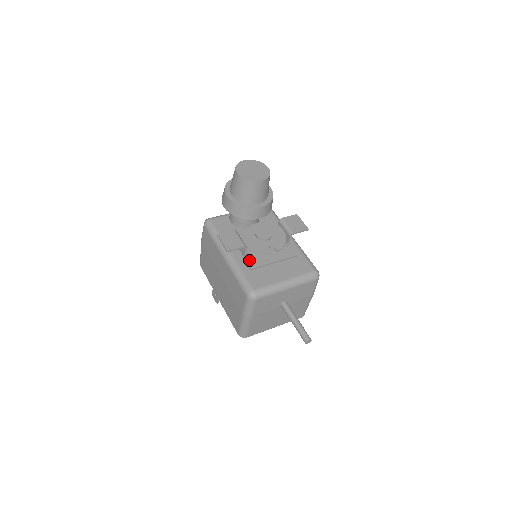
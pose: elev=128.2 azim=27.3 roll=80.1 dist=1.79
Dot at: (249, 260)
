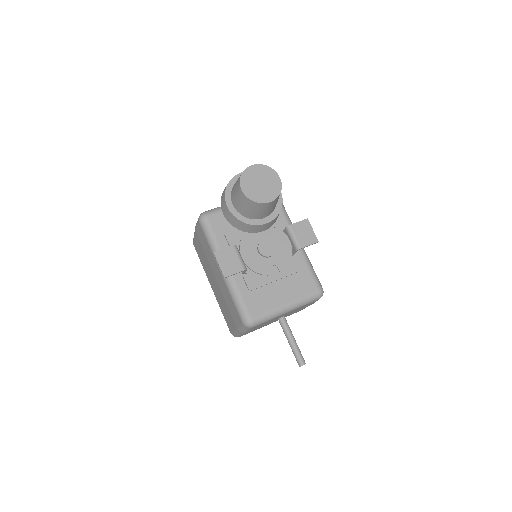
Dot at: (248, 278)
